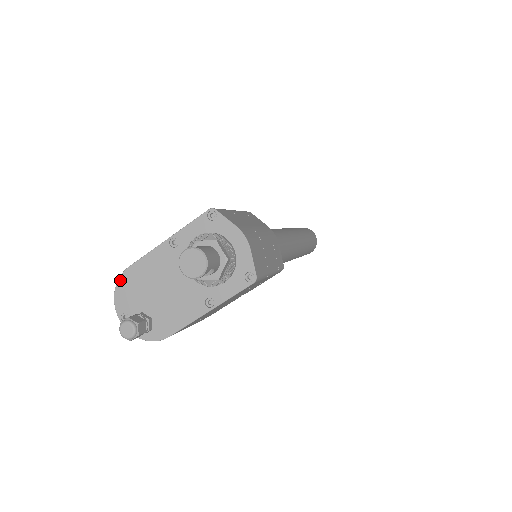
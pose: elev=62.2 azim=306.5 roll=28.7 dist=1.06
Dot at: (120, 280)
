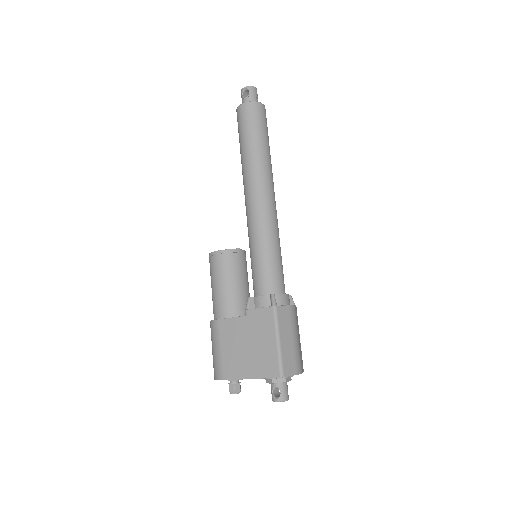
Dot at: occluded
